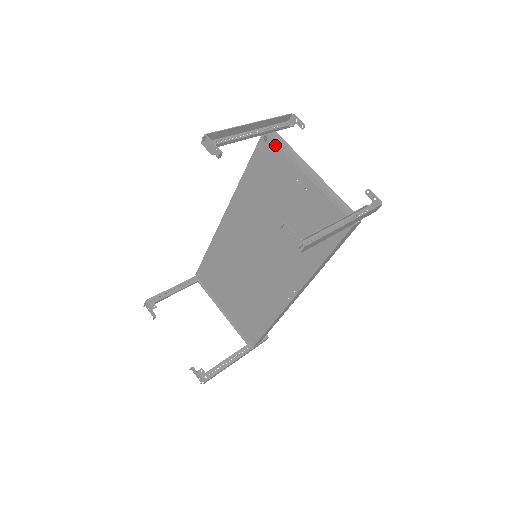
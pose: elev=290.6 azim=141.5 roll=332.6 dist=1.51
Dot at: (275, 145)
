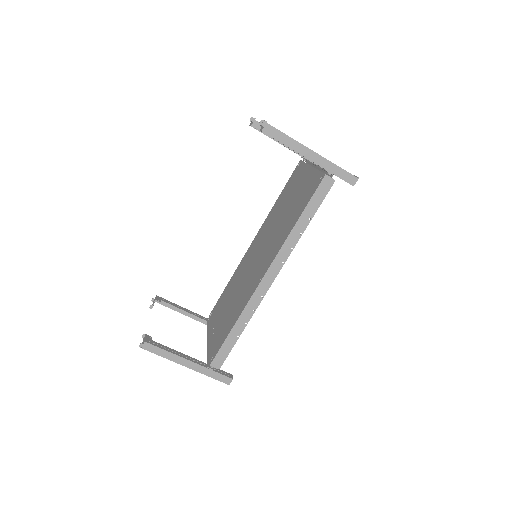
Dot at: (302, 163)
